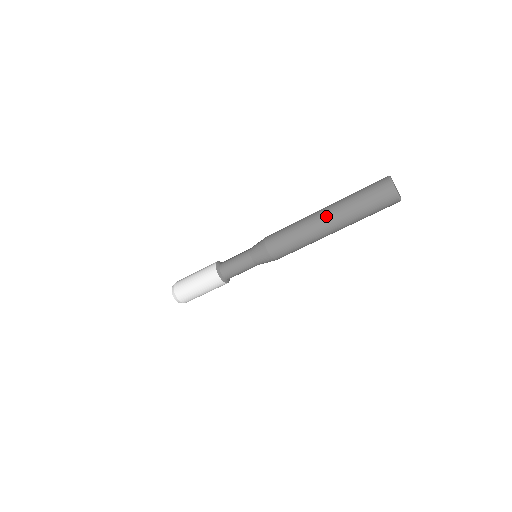
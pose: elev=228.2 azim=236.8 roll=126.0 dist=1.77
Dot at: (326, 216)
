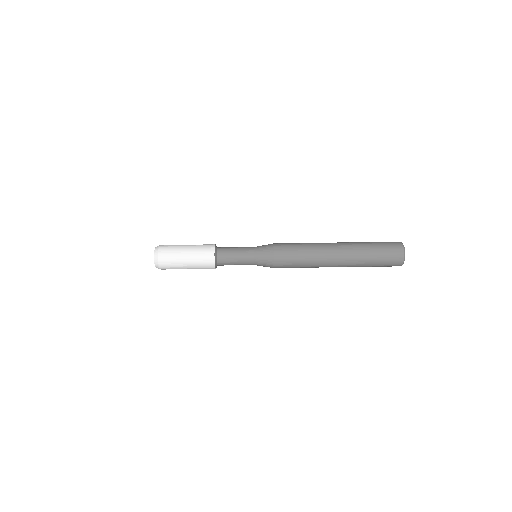
Dot at: (340, 255)
